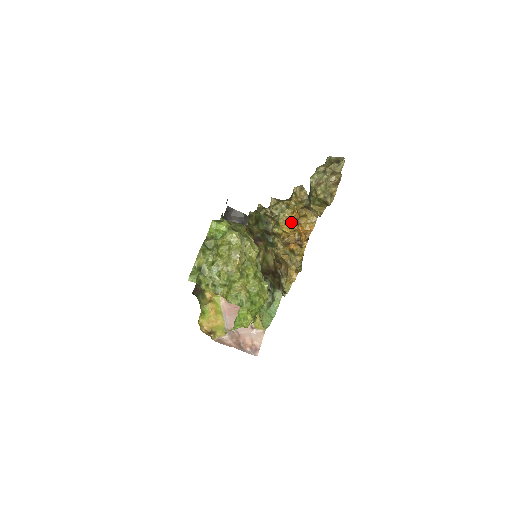
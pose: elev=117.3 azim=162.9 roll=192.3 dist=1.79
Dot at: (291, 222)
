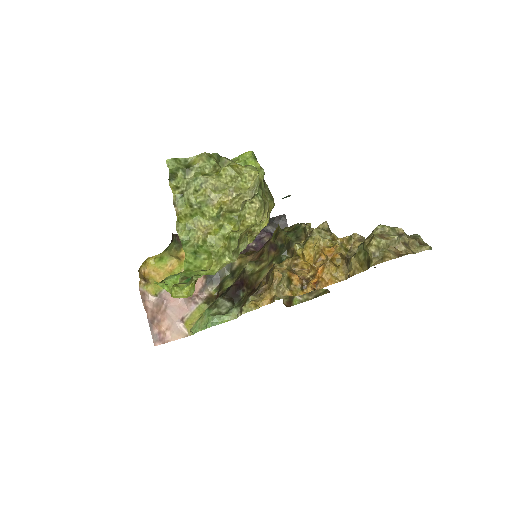
Dot at: (319, 256)
